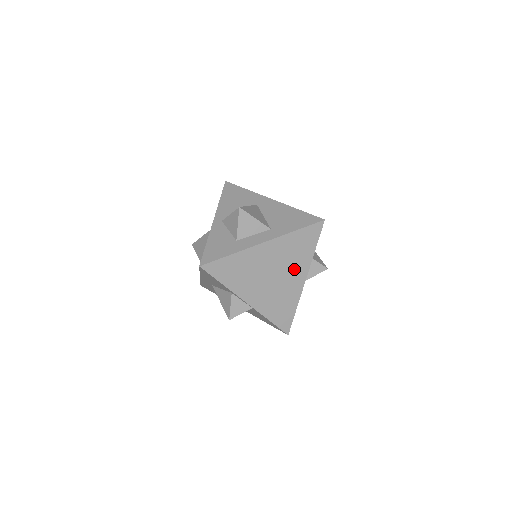
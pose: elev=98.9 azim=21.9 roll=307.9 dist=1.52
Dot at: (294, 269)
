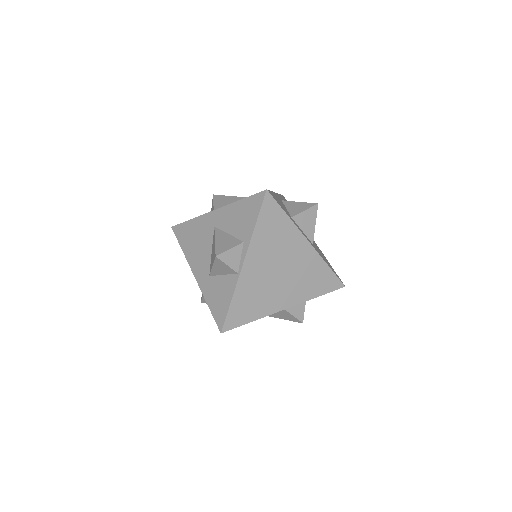
Dot at: (293, 289)
